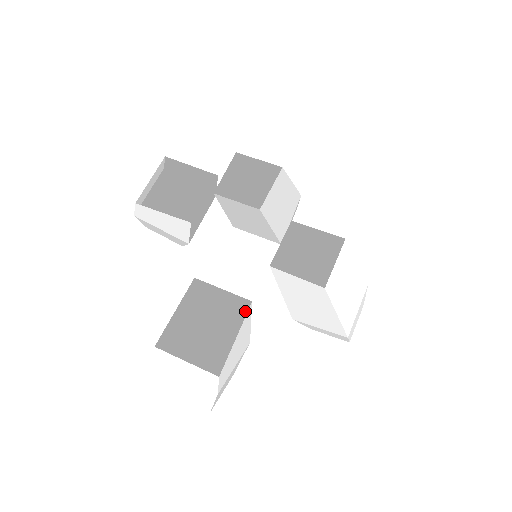
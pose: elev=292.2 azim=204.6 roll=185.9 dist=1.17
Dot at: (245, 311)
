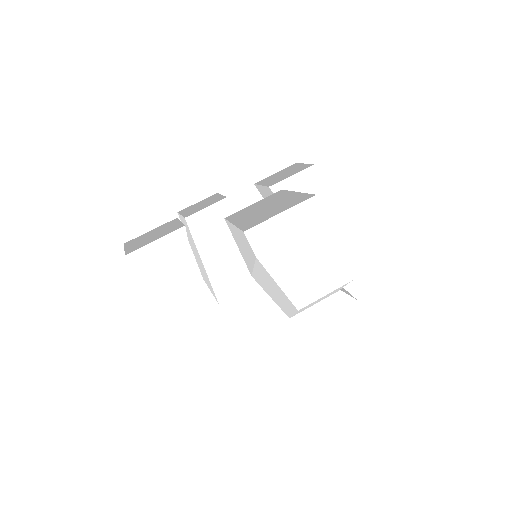
Dot at: (285, 207)
